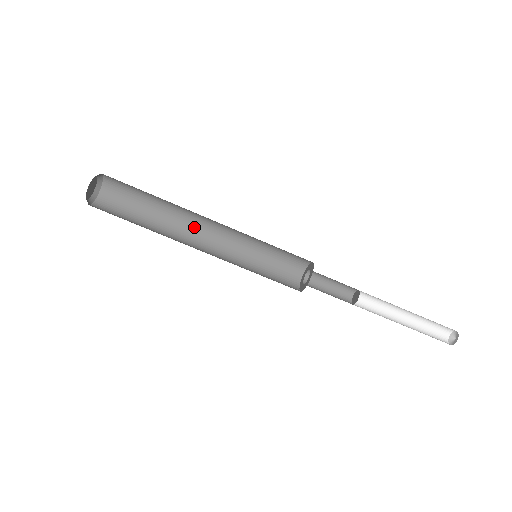
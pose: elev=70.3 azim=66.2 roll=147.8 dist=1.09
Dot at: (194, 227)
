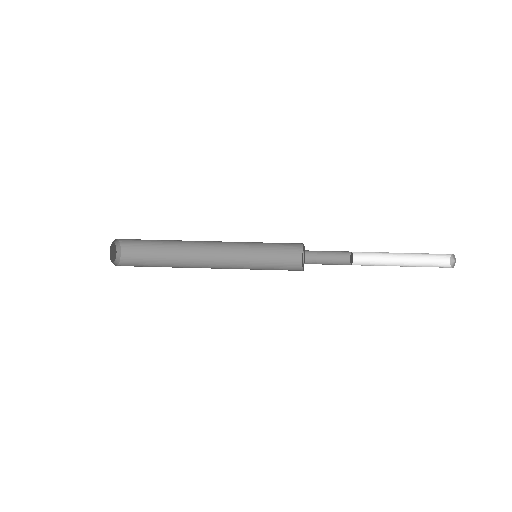
Dot at: (201, 257)
